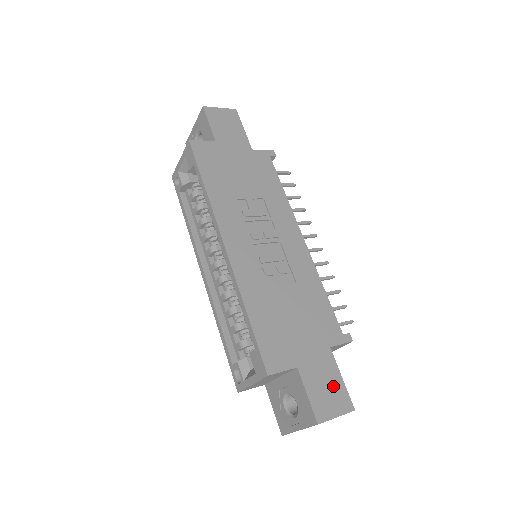
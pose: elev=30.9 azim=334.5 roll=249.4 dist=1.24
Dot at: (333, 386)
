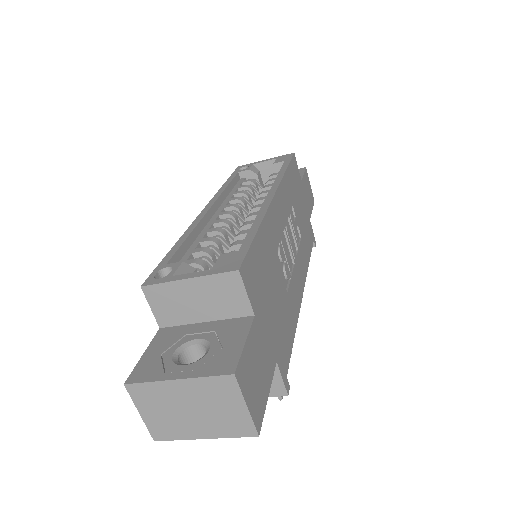
Dot at: (261, 383)
